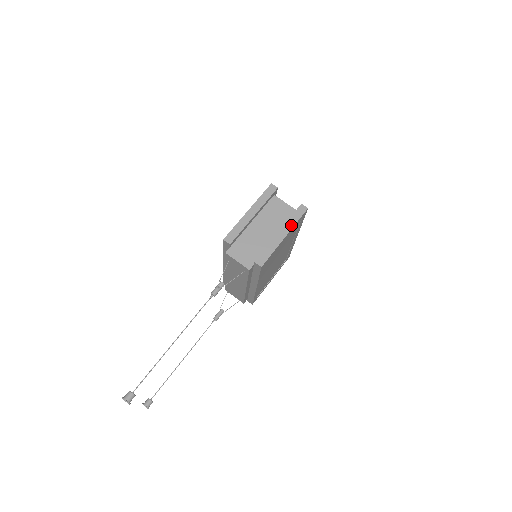
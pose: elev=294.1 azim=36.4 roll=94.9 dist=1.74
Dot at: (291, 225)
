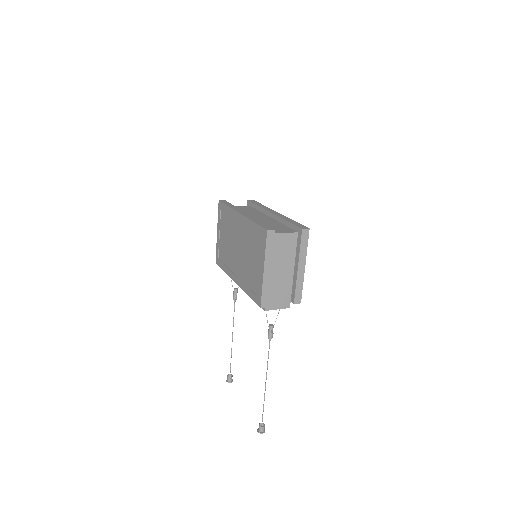
Dot at: (304, 254)
